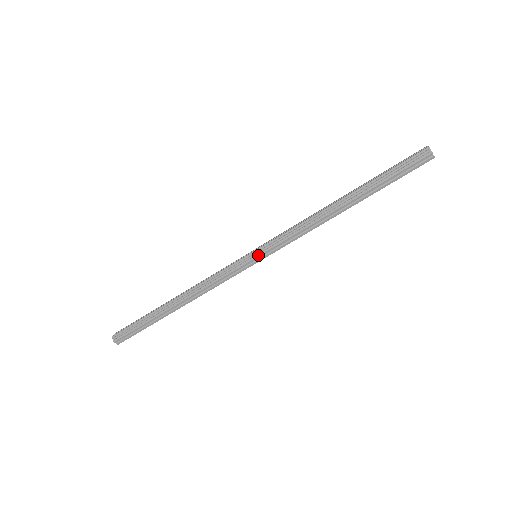
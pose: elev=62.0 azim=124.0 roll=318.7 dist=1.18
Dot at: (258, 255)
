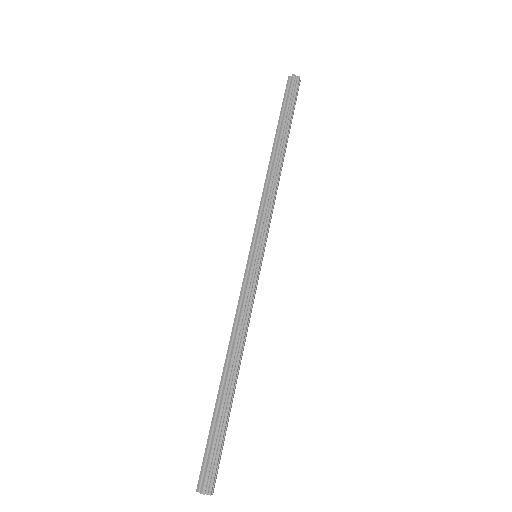
Dot at: (254, 249)
